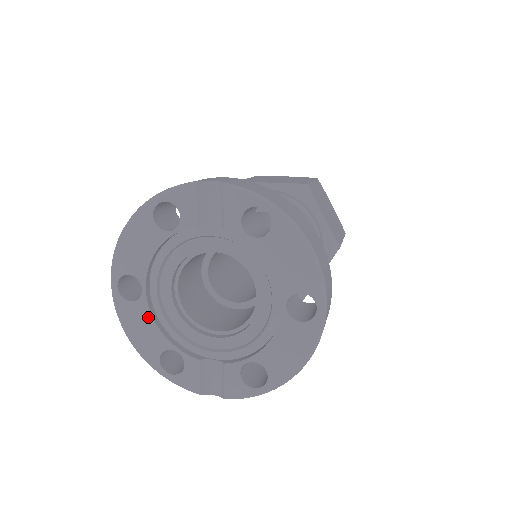
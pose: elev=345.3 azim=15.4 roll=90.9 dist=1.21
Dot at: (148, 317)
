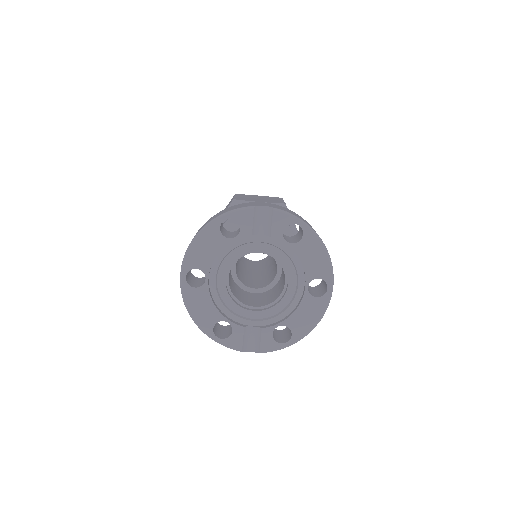
Dot at: (208, 298)
